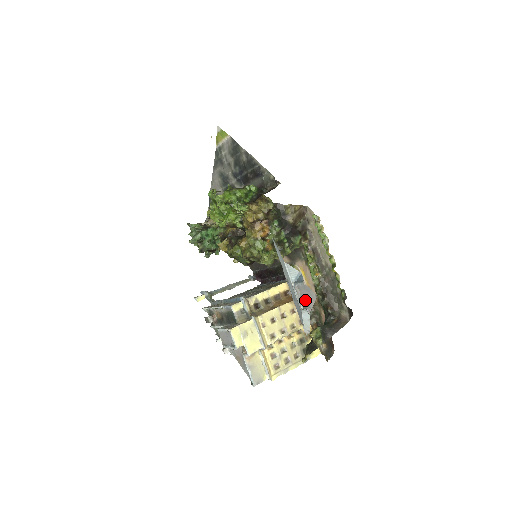
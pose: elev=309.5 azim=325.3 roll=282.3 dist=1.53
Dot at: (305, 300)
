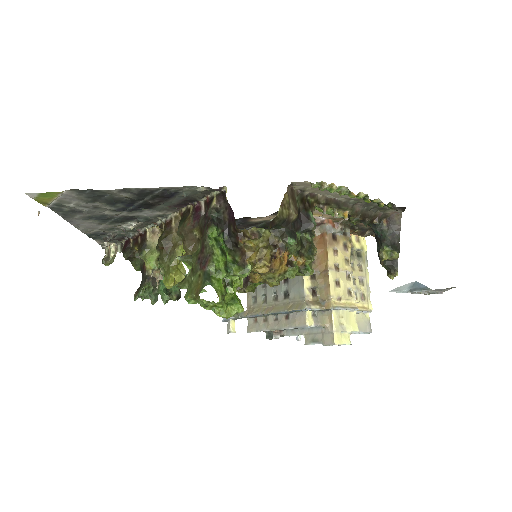
Dot at: (433, 291)
